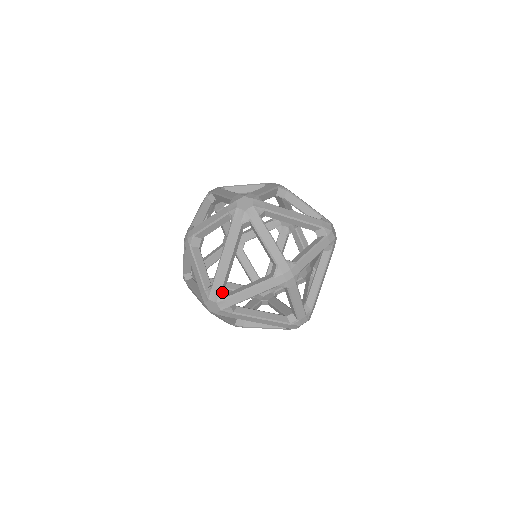
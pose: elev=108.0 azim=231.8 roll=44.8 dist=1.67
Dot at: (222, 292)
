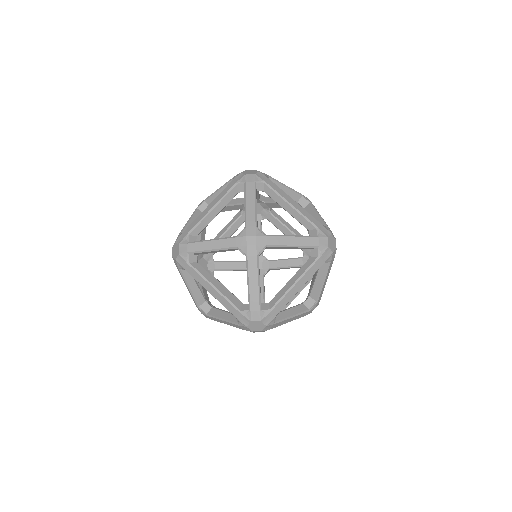
Dot at: occluded
